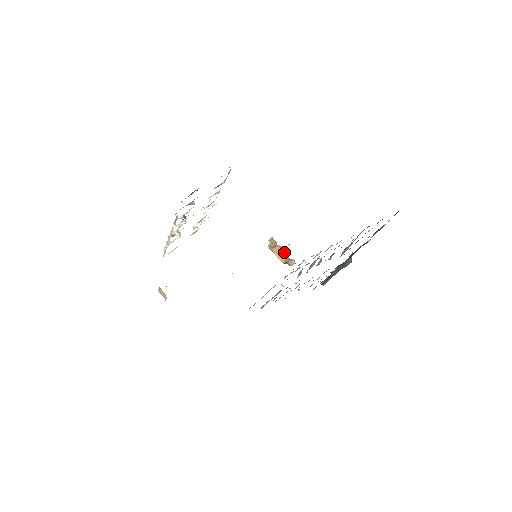
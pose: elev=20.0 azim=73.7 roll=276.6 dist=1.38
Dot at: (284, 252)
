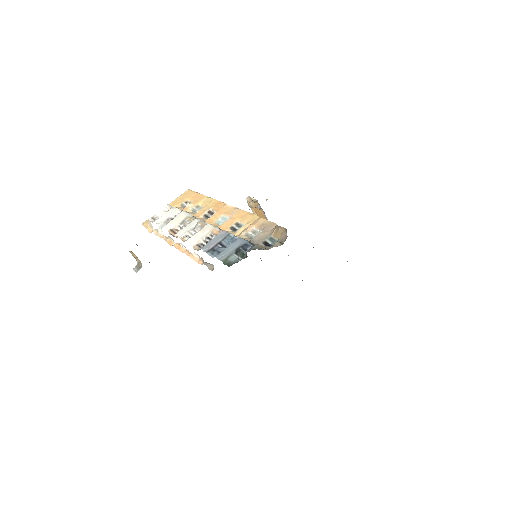
Dot at: (265, 216)
